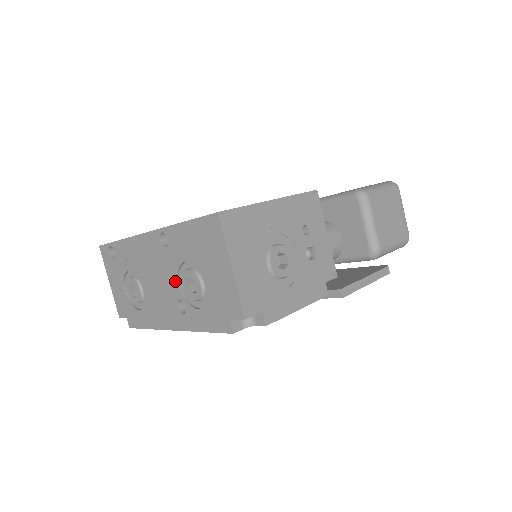
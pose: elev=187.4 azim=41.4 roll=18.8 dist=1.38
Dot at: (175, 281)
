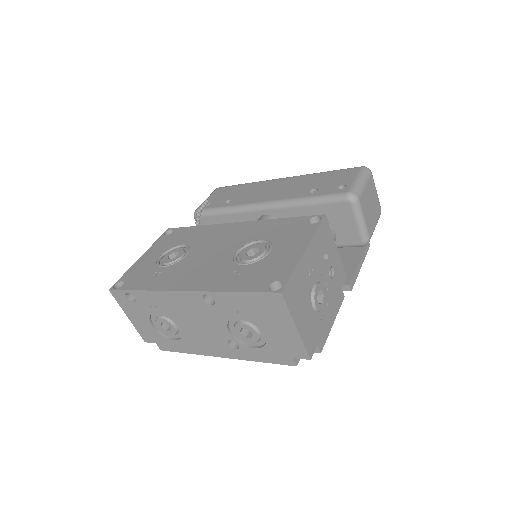
Dot at: (224, 328)
